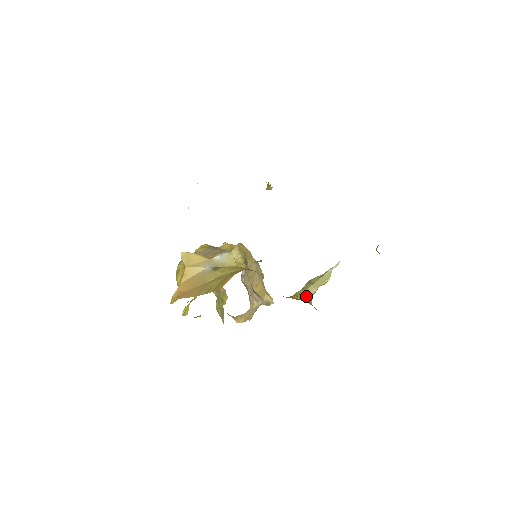
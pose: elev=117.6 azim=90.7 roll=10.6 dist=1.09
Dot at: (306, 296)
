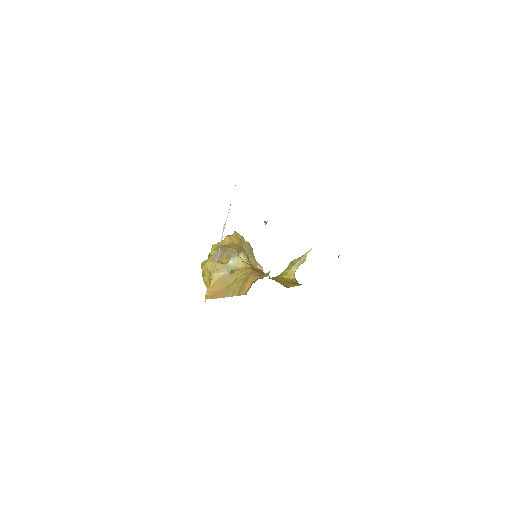
Dot at: (291, 275)
